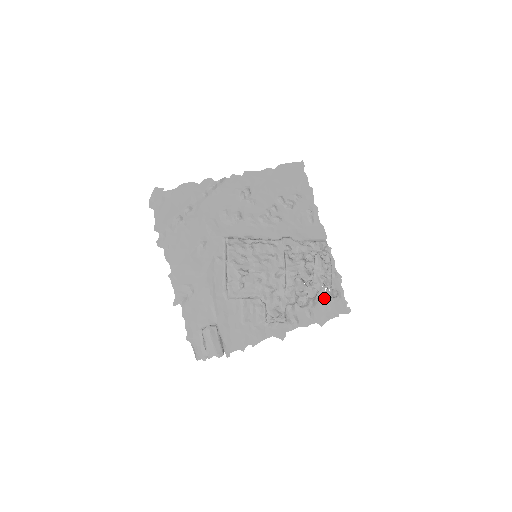
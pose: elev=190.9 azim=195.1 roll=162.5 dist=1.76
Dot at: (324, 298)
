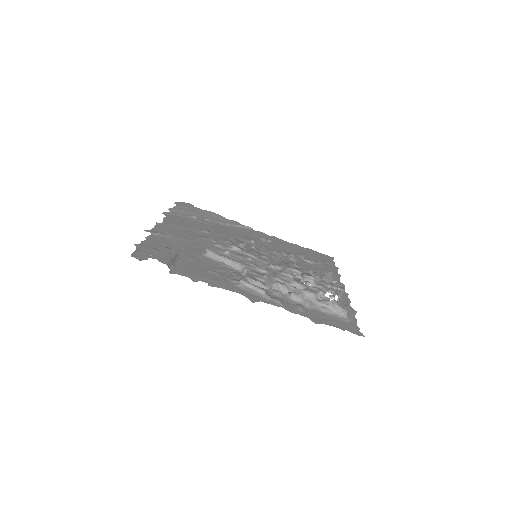
Dot at: (327, 307)
